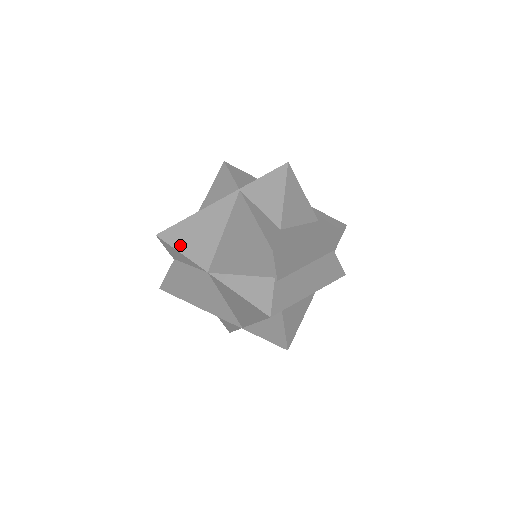
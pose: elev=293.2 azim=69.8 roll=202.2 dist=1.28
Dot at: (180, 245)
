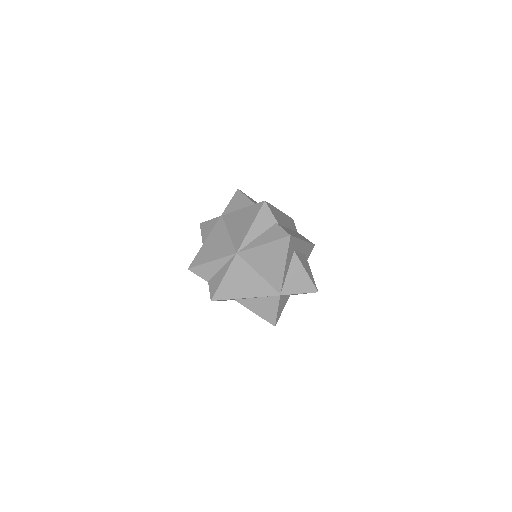
Dot at: (208, 259)
